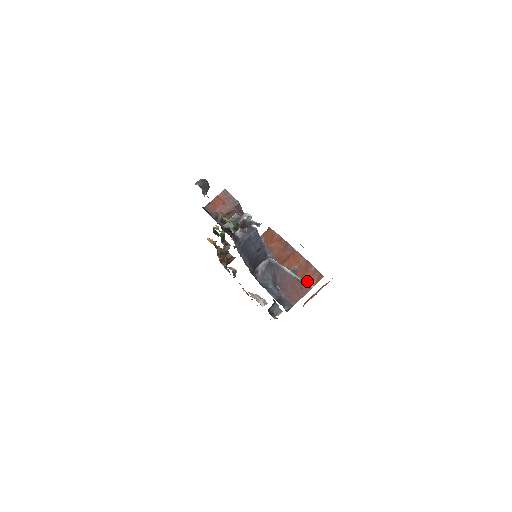
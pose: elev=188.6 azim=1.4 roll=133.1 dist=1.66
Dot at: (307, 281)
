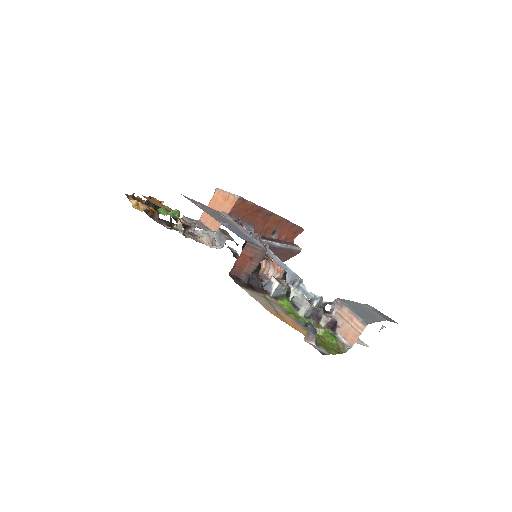
Dot at: (288, 238)
